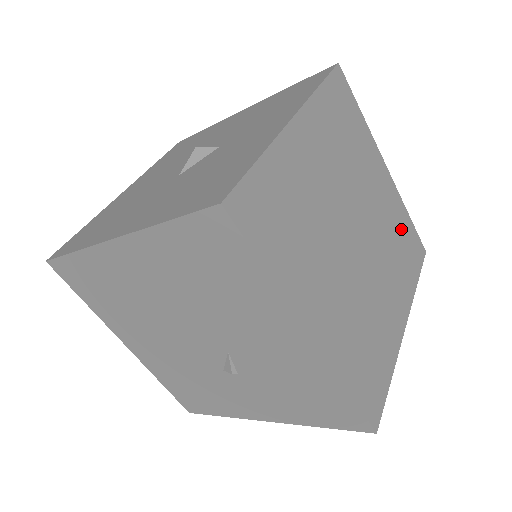
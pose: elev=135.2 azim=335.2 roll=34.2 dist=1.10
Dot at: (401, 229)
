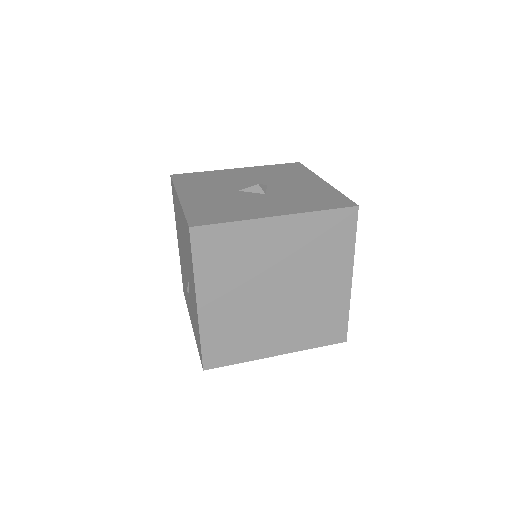
Dot at: (330, 315)
